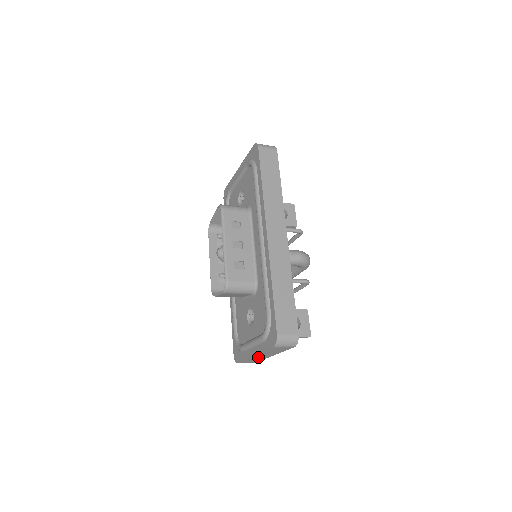
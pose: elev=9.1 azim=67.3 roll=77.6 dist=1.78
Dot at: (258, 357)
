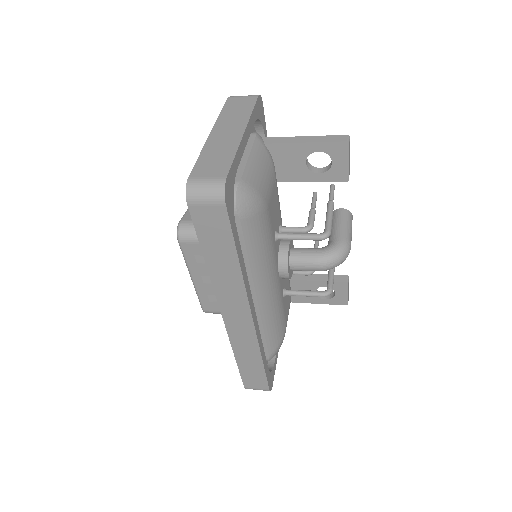
Dot at: occluded
